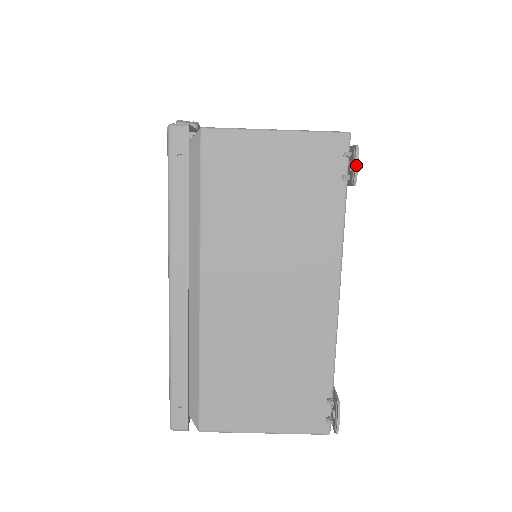
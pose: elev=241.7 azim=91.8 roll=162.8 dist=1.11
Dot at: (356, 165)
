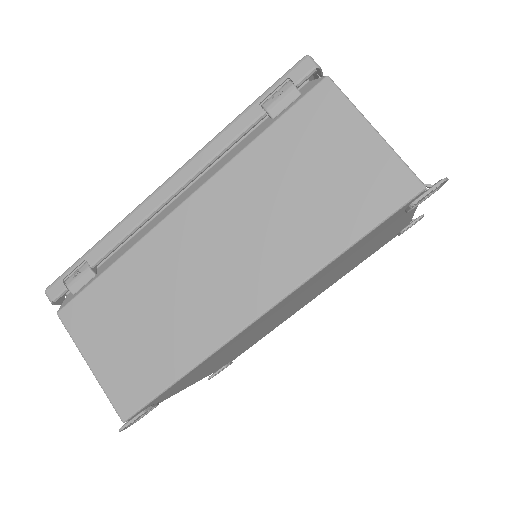
Dot at: (423, 215)
